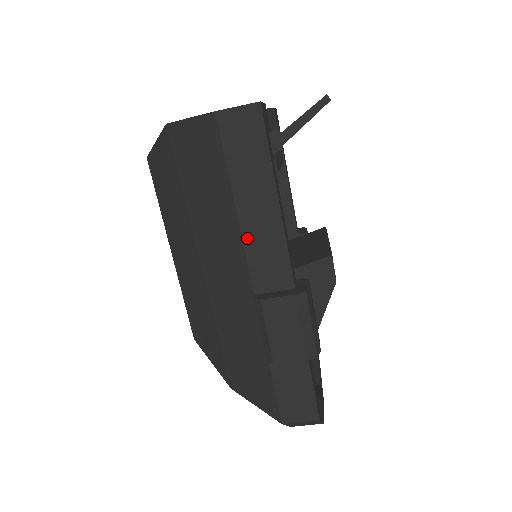
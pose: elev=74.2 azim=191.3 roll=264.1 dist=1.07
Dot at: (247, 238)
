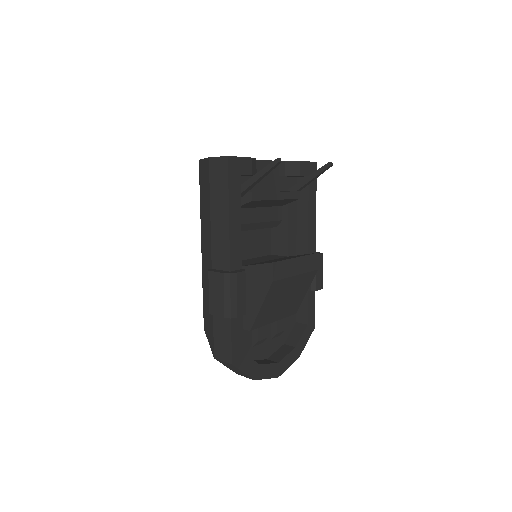
Dot at: (213, 233)
